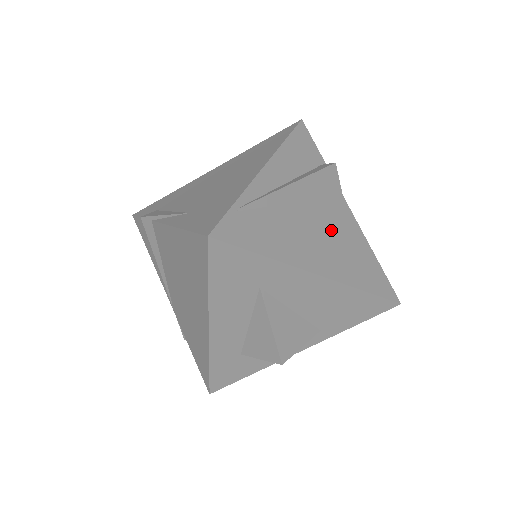
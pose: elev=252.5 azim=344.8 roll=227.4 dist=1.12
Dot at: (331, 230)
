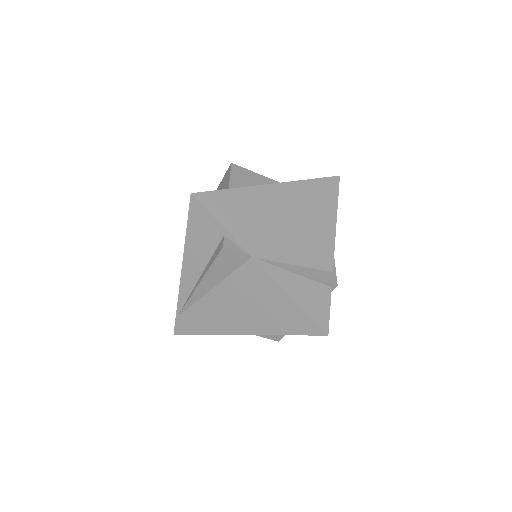
Dot at: (247, 297)
